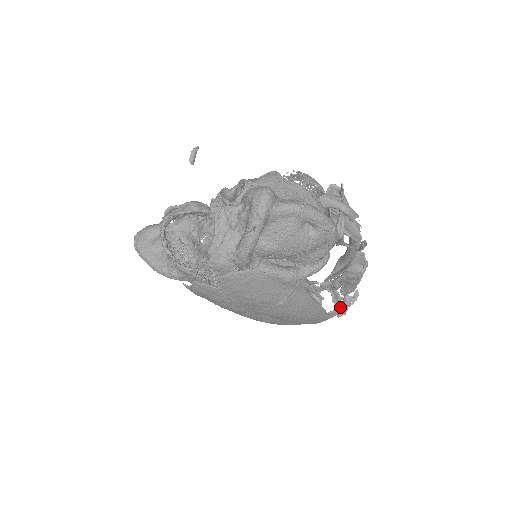
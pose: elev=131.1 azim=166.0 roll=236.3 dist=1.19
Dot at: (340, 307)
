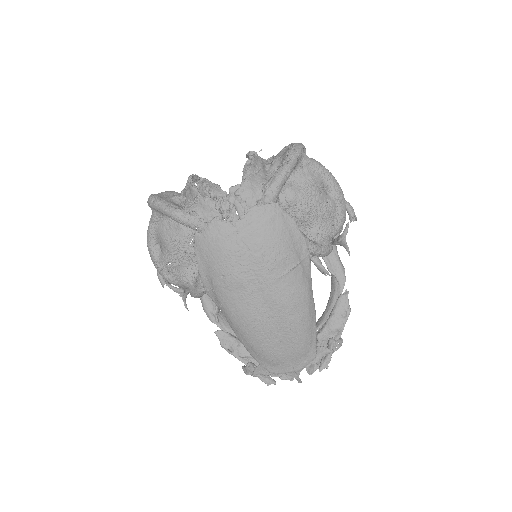
Dot at: (323, 357)
